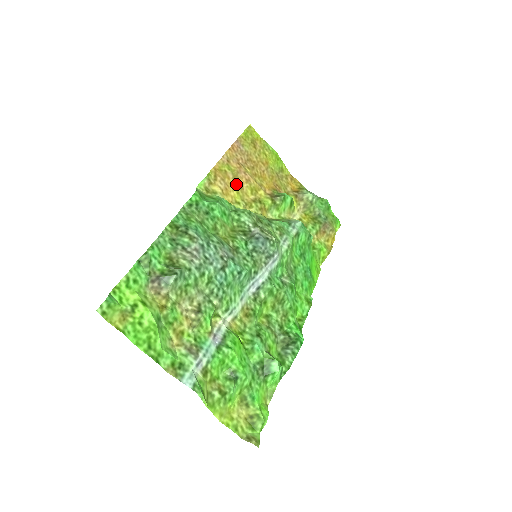
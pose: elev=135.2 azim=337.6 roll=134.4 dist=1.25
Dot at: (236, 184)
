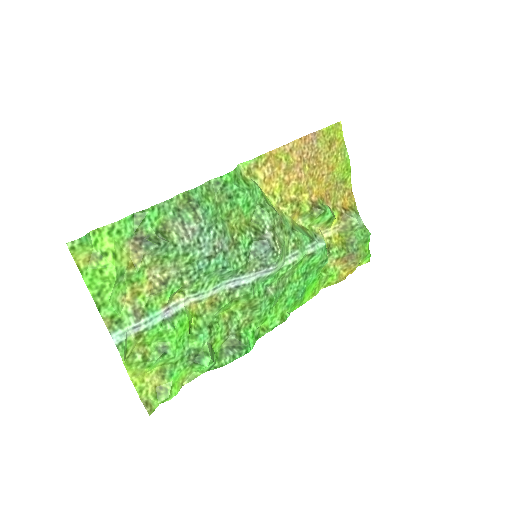
Dot at: (284, 177)
